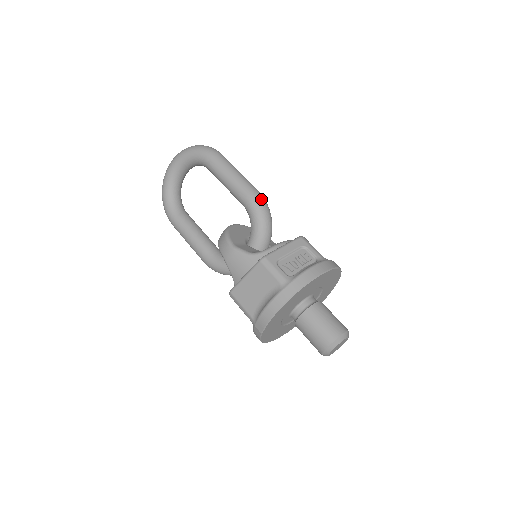
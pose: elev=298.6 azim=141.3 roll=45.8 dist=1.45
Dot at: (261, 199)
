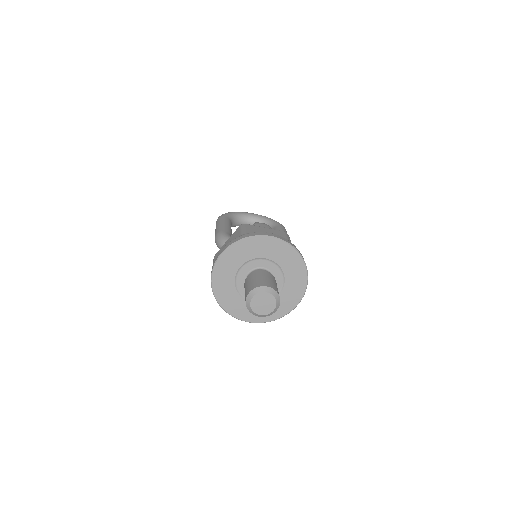
Dot at: occluded
